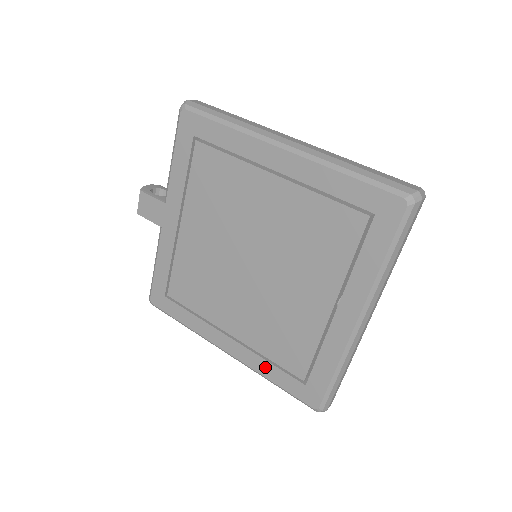
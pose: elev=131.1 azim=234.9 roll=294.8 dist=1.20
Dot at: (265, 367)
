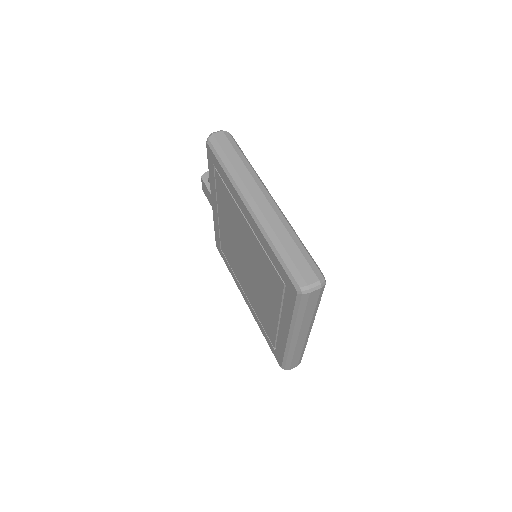
Dot at: (260, 326)
